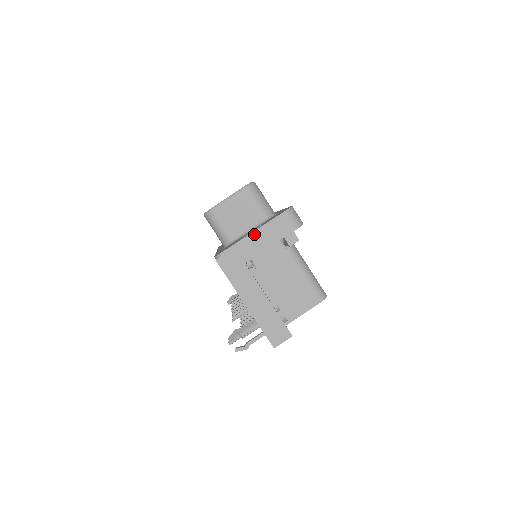
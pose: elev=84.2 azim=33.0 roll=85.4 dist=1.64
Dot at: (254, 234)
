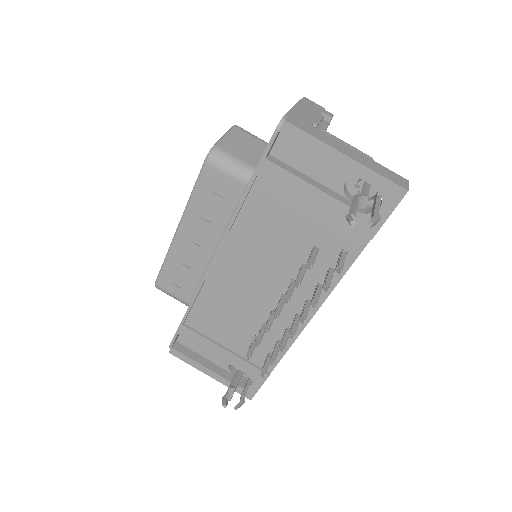
Dot at: (297, 107)
